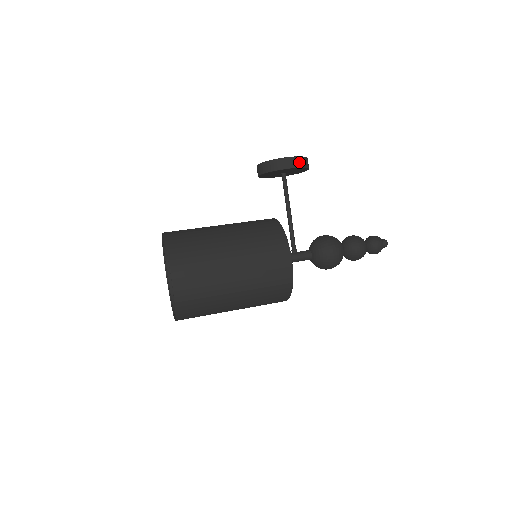
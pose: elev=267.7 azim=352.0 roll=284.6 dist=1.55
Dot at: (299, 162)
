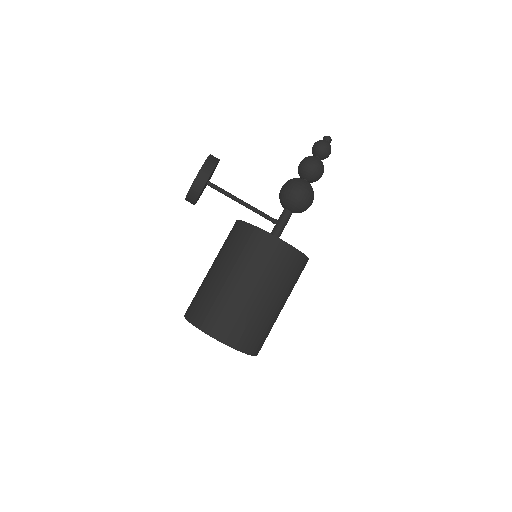
Dot at: (208, 168)
